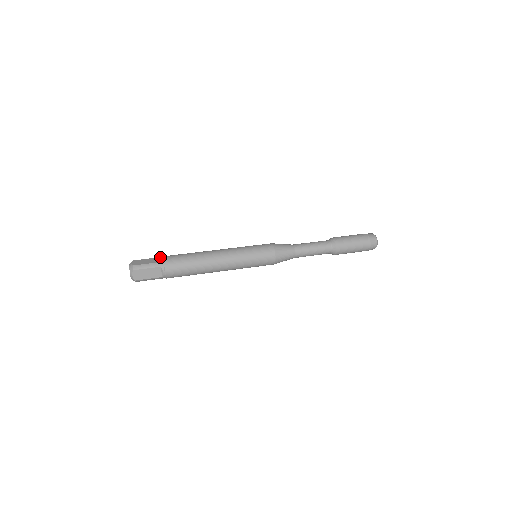
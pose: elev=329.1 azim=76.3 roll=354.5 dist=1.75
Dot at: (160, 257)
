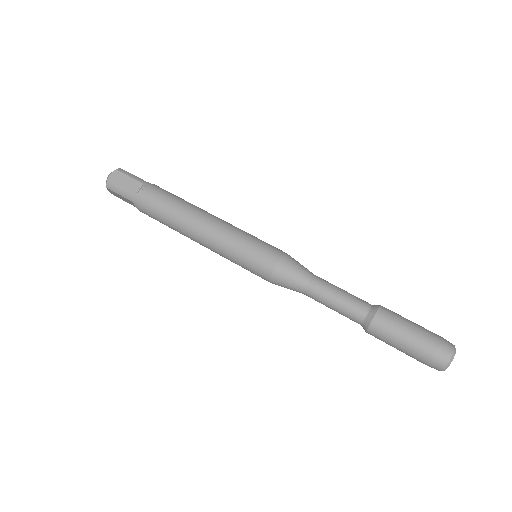
Dot at: (142, 186)
